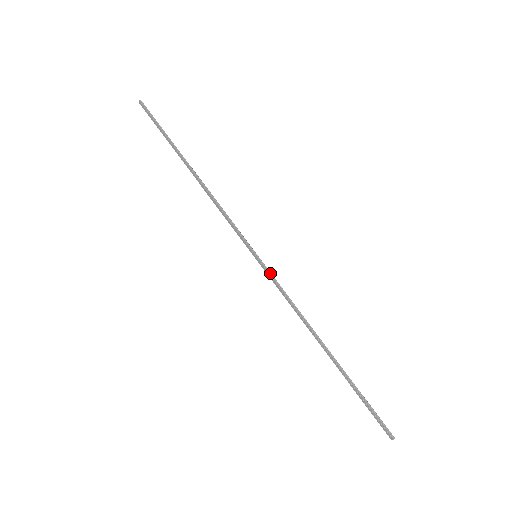
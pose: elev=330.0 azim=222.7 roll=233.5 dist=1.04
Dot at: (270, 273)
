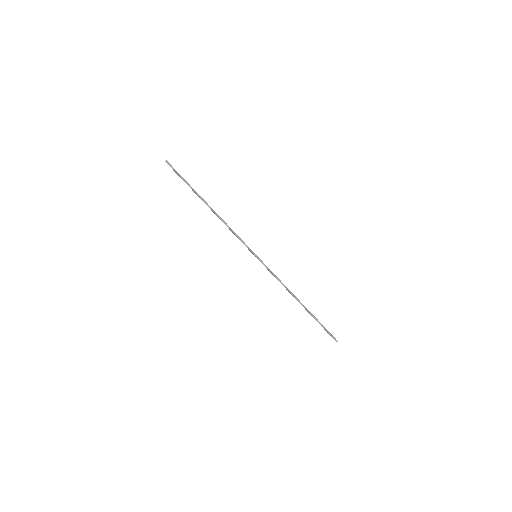
Dot at: (265, 265)
